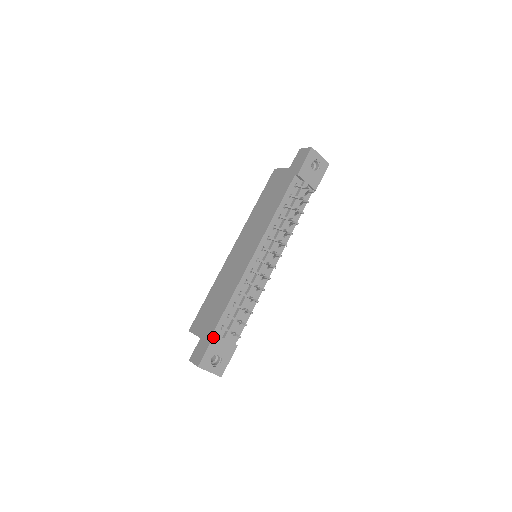
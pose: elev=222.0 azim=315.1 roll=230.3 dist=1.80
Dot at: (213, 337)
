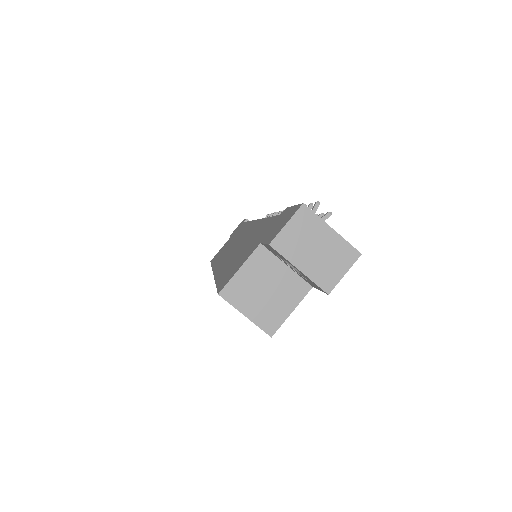
Dot at: (287, 208)
